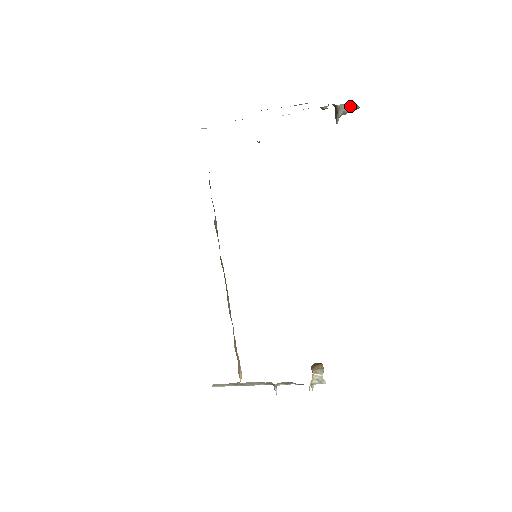
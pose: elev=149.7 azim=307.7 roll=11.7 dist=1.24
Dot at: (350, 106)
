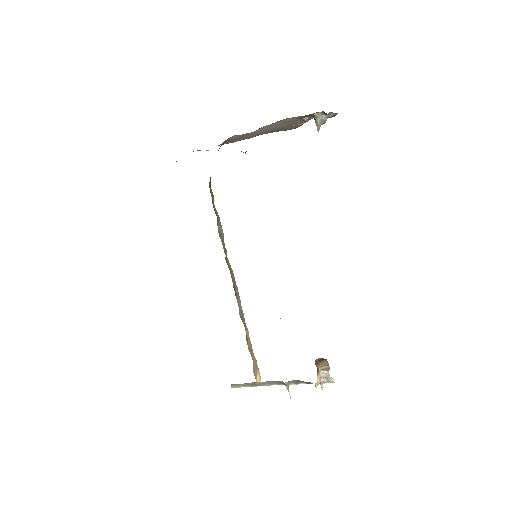
Dot at: (325, 113)
